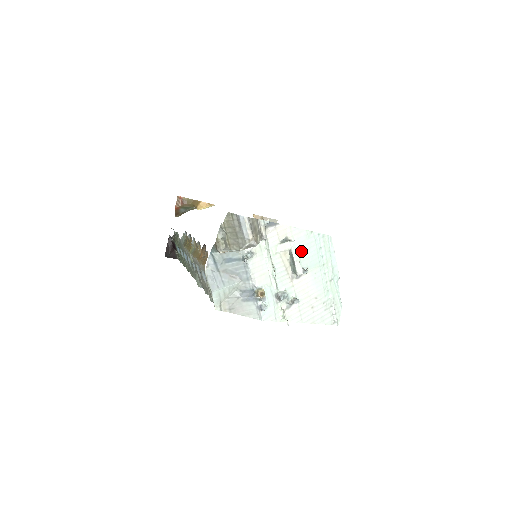
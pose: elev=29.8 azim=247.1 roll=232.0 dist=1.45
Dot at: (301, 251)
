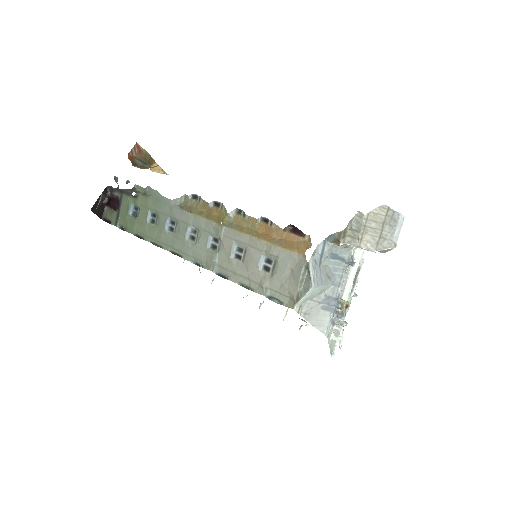
Dot at: occluded
